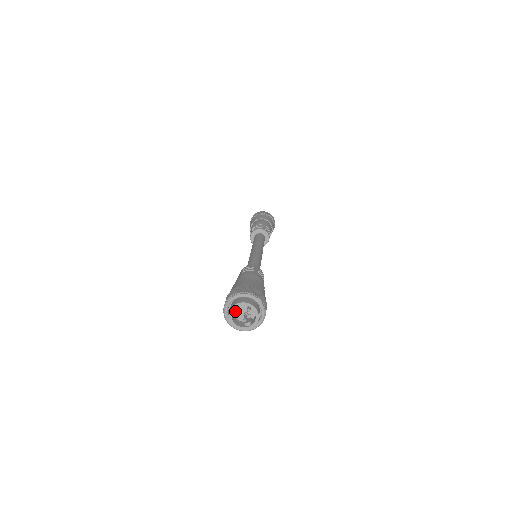
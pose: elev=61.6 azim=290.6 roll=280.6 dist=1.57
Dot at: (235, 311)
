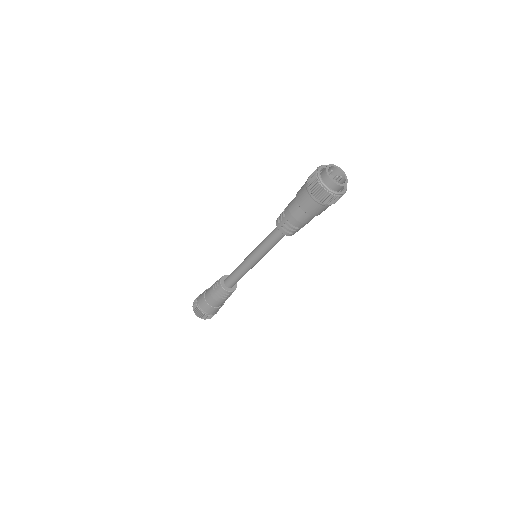
Dot at: (330, 171)
